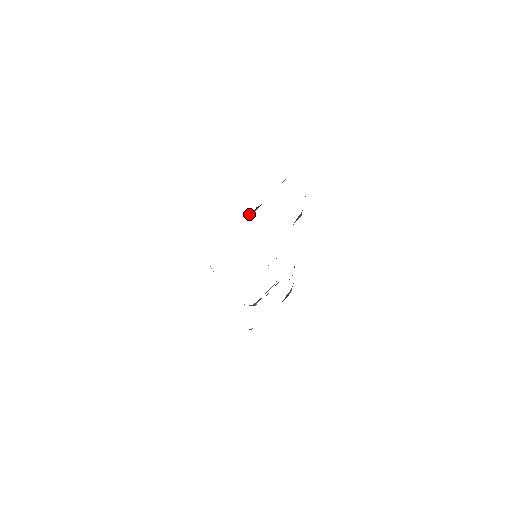
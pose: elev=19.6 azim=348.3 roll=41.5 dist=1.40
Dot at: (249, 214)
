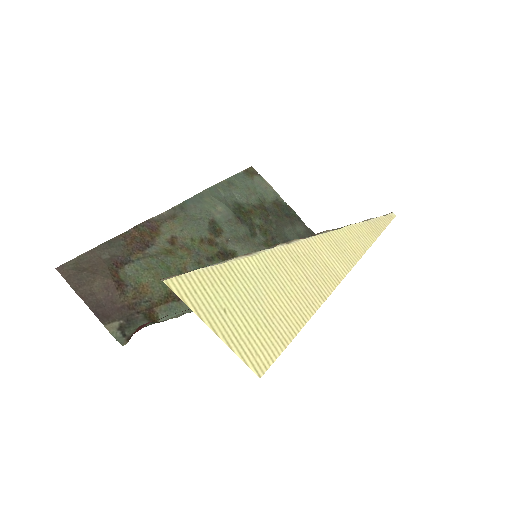
Dot at: (131, 334)
